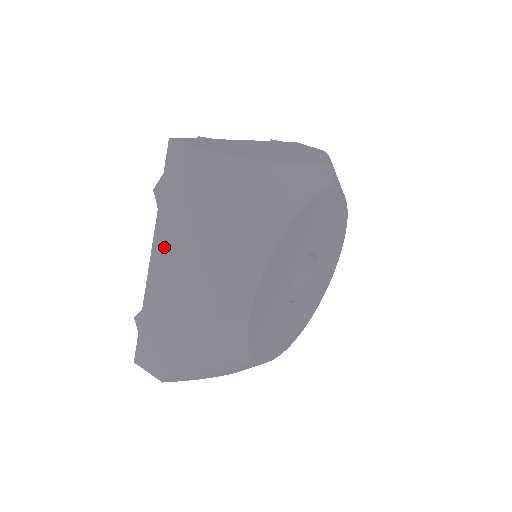
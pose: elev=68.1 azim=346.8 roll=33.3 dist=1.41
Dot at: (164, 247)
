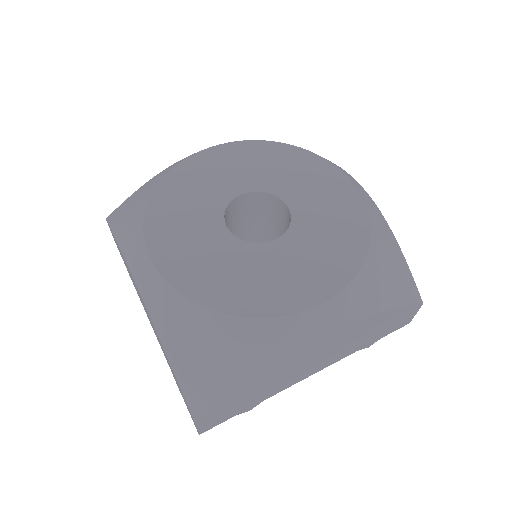
Dot at: occluded
